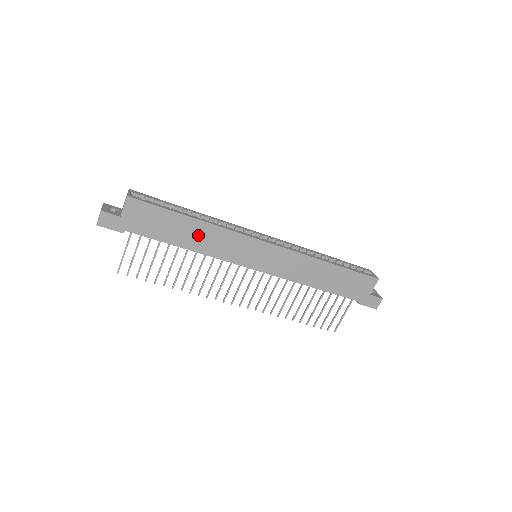
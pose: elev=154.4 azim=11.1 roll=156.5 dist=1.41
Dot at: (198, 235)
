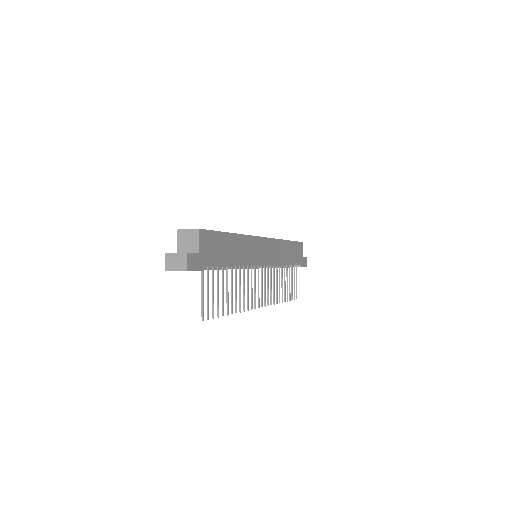
Dot at: (237, 249)
